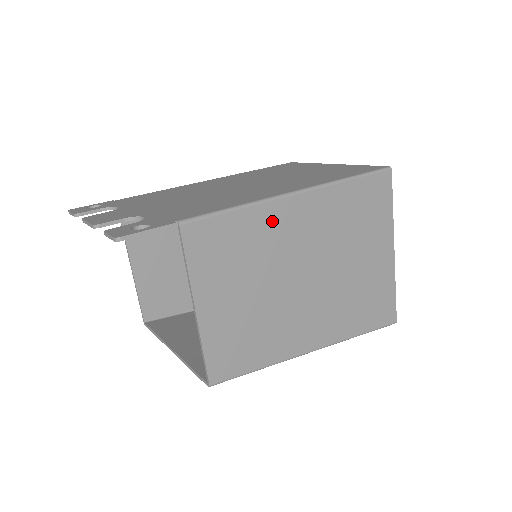
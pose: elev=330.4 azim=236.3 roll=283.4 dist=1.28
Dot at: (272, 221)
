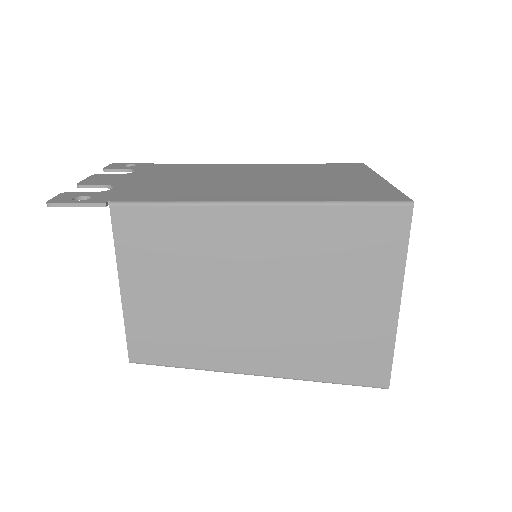
Dot at: (219, 227)
